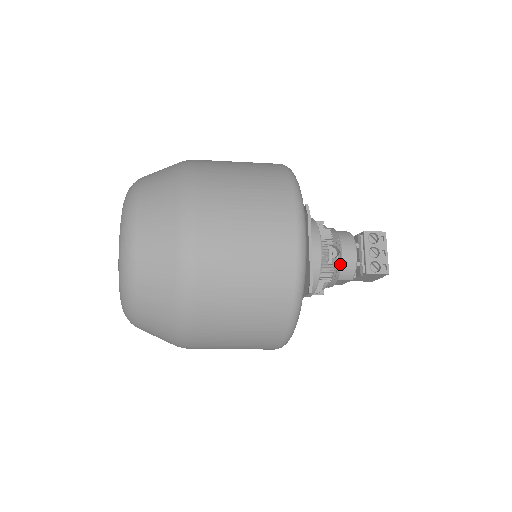
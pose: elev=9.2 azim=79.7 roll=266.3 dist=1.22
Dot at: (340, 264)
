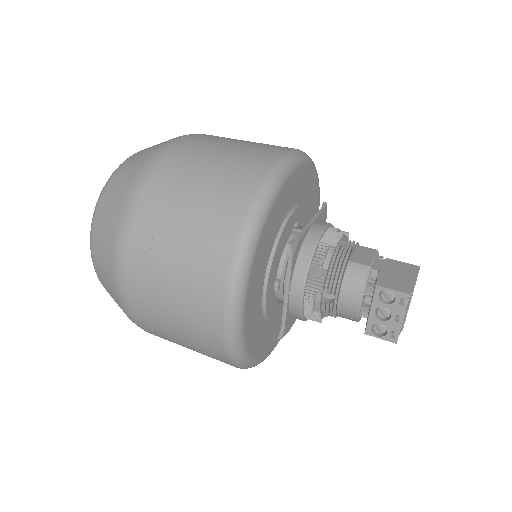
Dot at: (336, 310)
